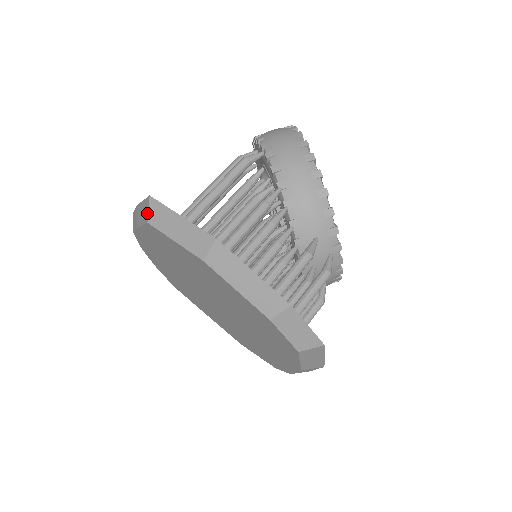
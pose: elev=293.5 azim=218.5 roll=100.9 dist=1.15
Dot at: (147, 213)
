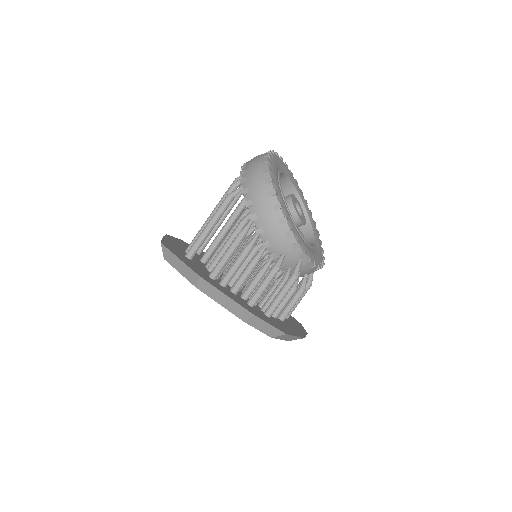
Dot at: occluded
